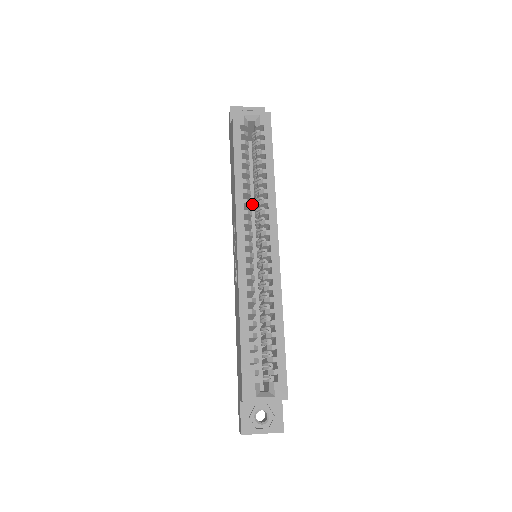
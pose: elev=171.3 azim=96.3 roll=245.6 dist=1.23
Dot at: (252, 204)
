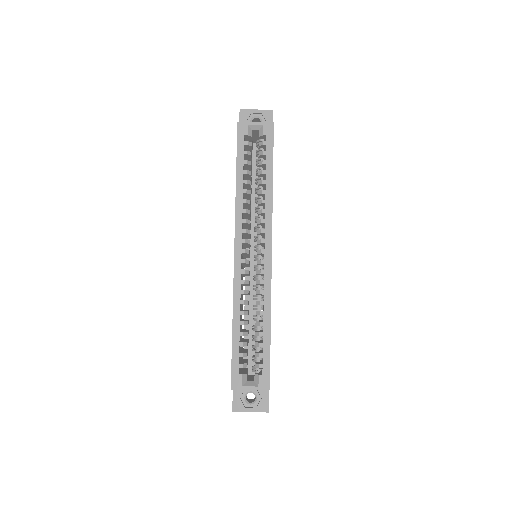
Dot at: (256, 206)
